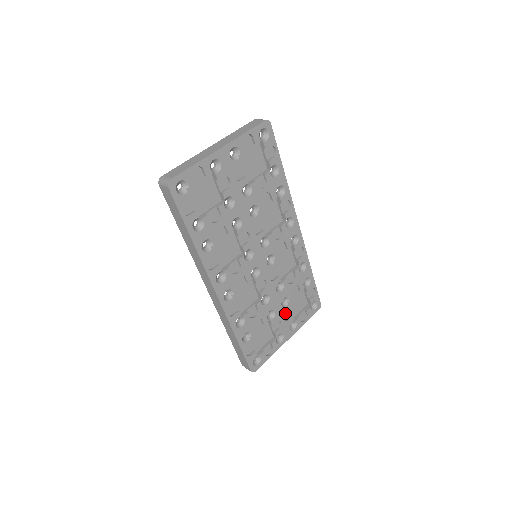
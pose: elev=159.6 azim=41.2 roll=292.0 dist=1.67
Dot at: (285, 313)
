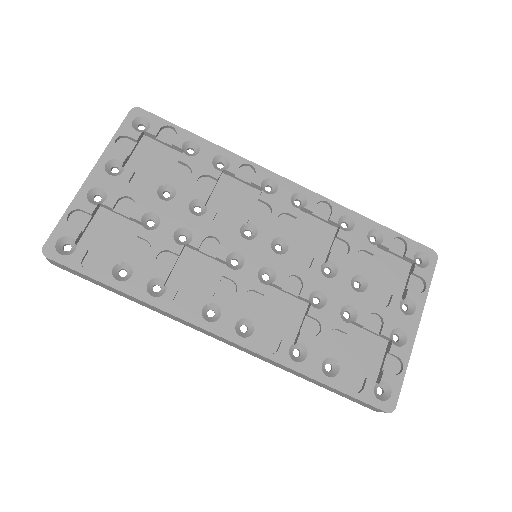
Dot at: (377, 298)
